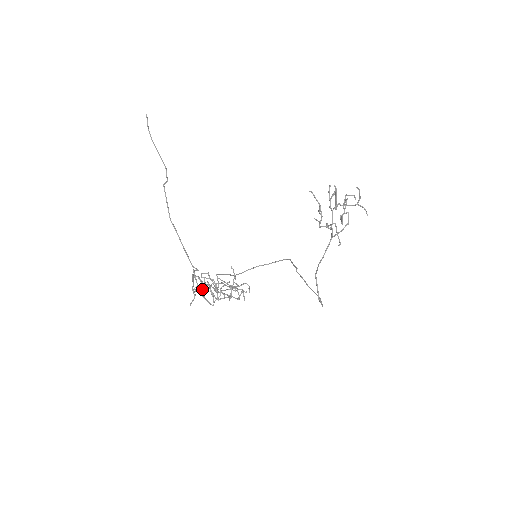
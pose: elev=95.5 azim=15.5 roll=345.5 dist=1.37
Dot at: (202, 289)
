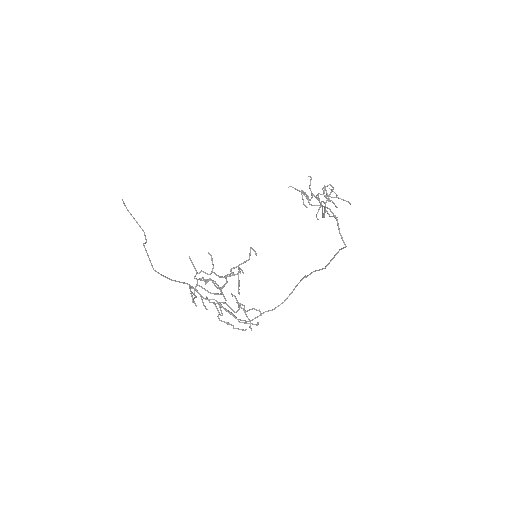
Dot at: (203, 303)
